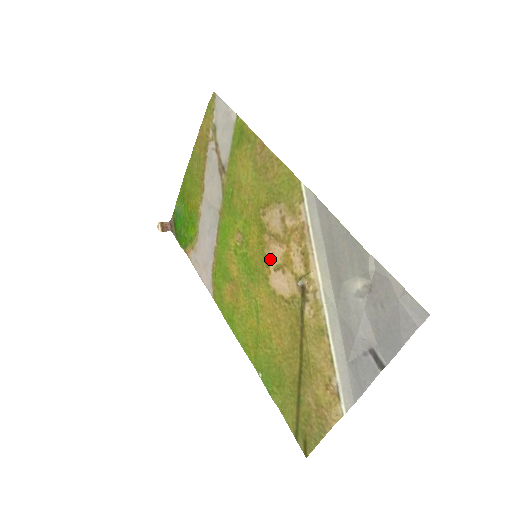
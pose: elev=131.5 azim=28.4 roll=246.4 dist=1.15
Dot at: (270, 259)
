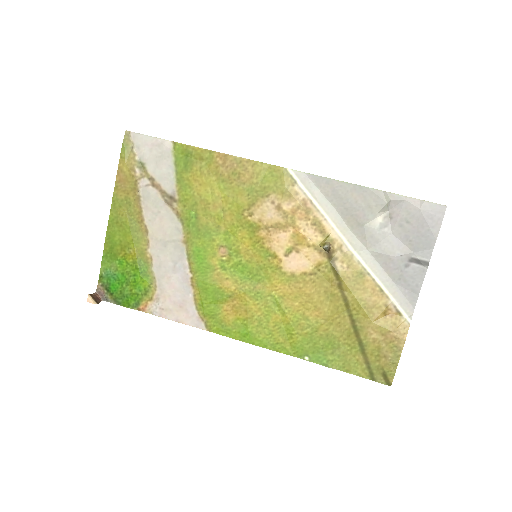
Dot at: (276, 249)
